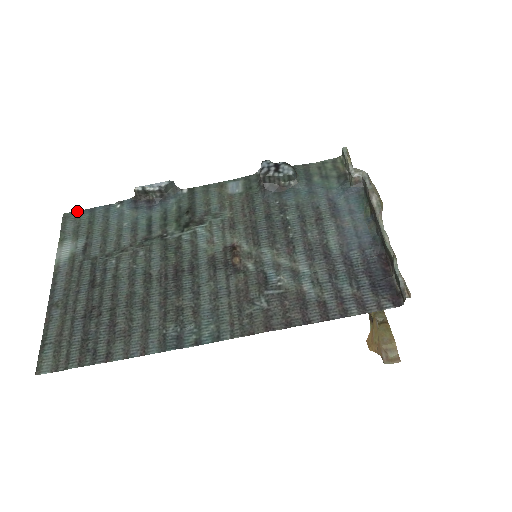
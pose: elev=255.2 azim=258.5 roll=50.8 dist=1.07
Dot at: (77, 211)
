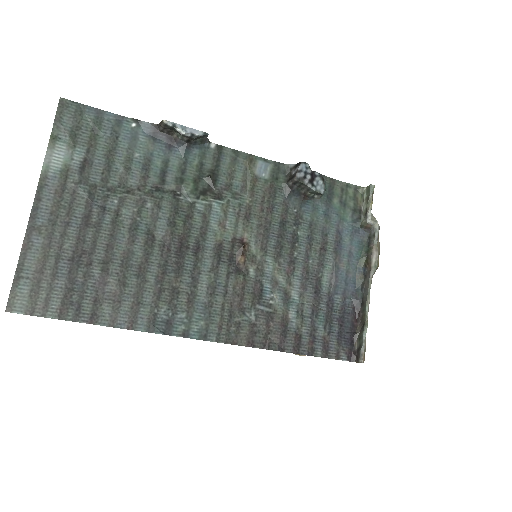
Dot at: (80, 103)
